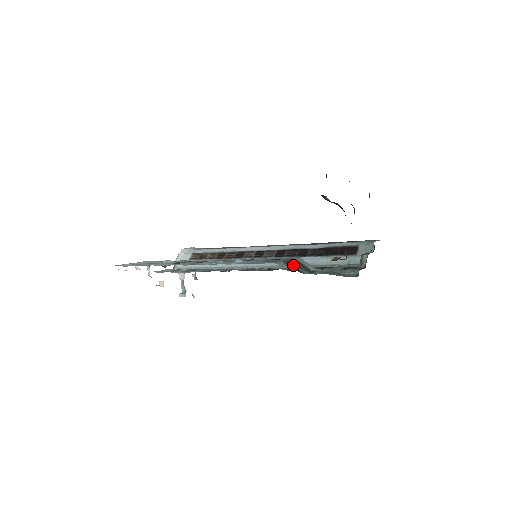
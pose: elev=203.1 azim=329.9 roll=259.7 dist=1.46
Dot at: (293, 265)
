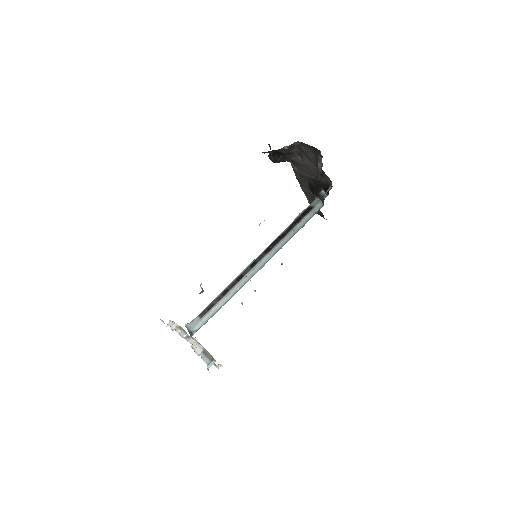
Dot at: occluded
